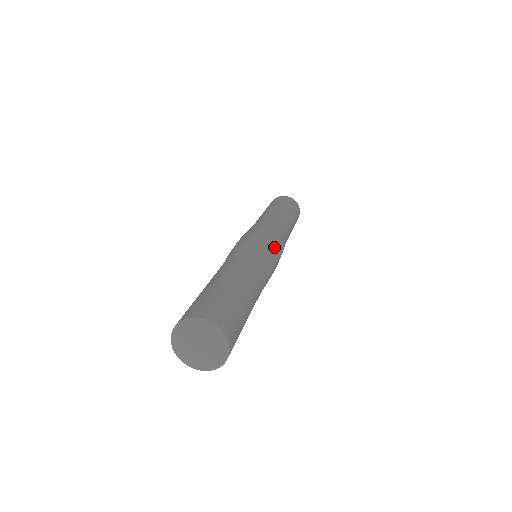
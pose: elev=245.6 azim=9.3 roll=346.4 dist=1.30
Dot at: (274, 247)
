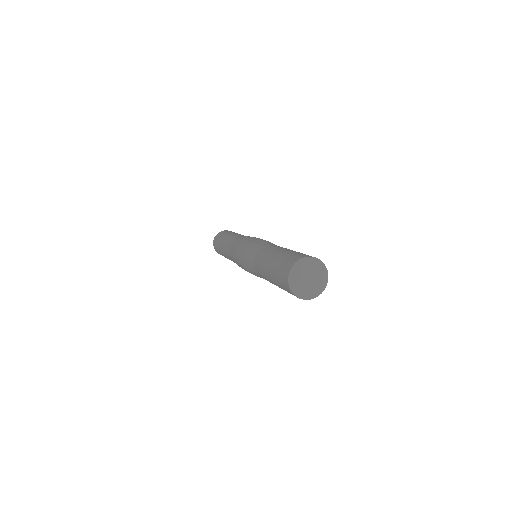
Dot at: occluded
